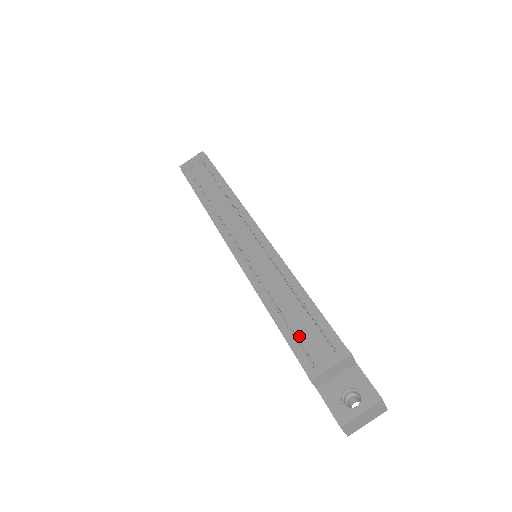
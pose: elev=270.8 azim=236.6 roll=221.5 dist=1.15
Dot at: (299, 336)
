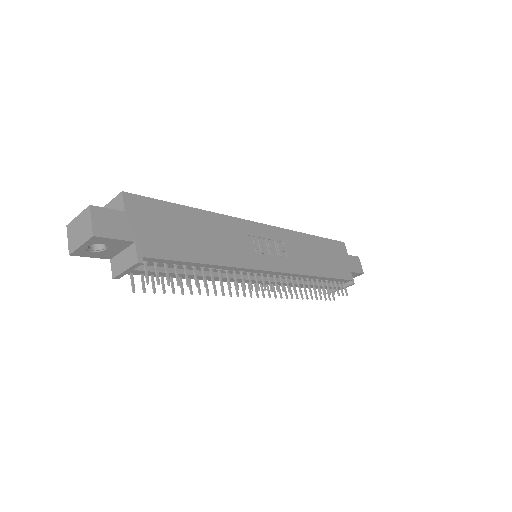
Dot at: occluded
